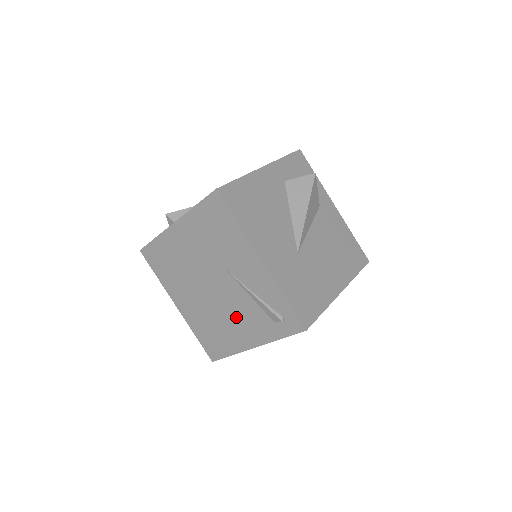
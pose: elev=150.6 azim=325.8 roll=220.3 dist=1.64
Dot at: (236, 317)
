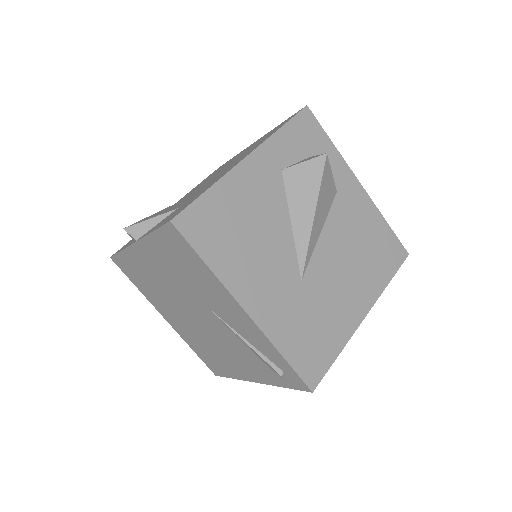
Dot at: (230, 351)
